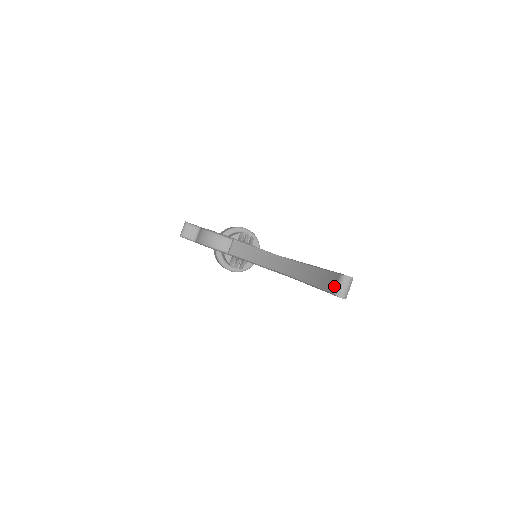
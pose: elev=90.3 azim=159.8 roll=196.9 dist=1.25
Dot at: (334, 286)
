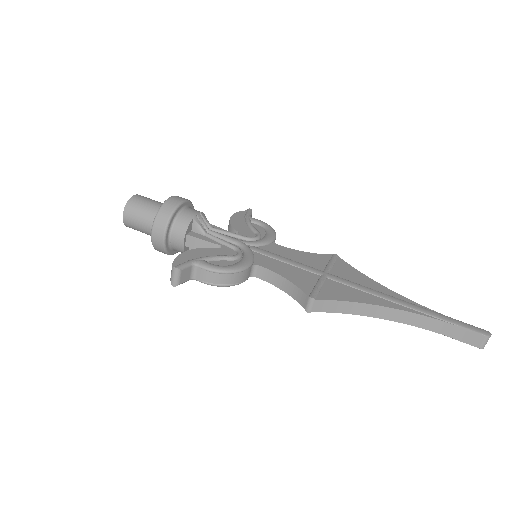
Dot at: (478, 343)
